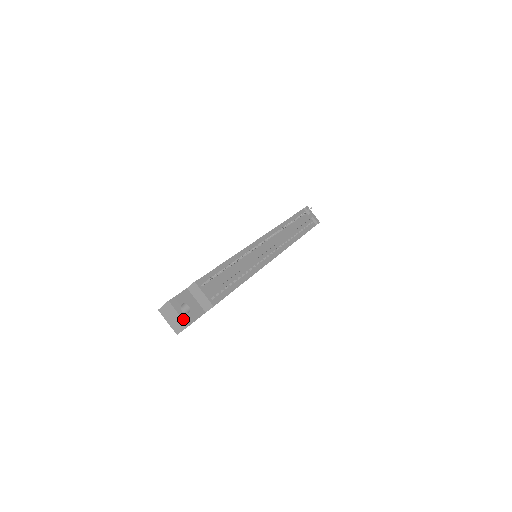
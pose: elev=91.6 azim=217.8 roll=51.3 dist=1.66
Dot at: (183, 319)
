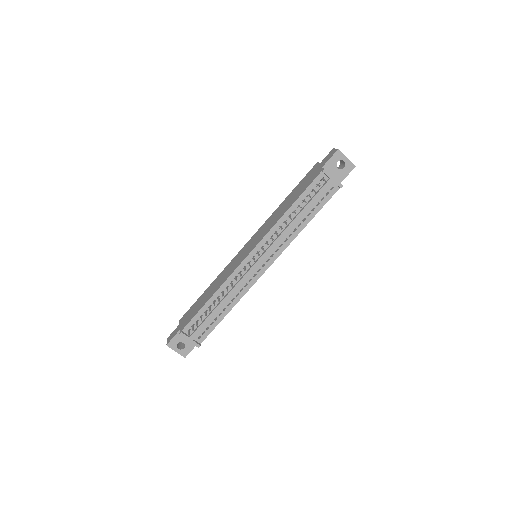
Dot at: (180, 354)
